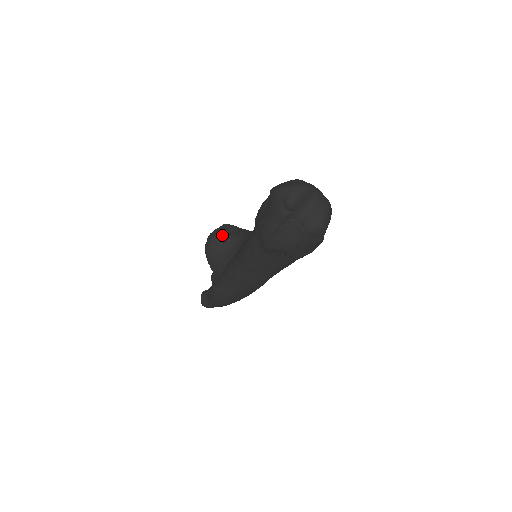
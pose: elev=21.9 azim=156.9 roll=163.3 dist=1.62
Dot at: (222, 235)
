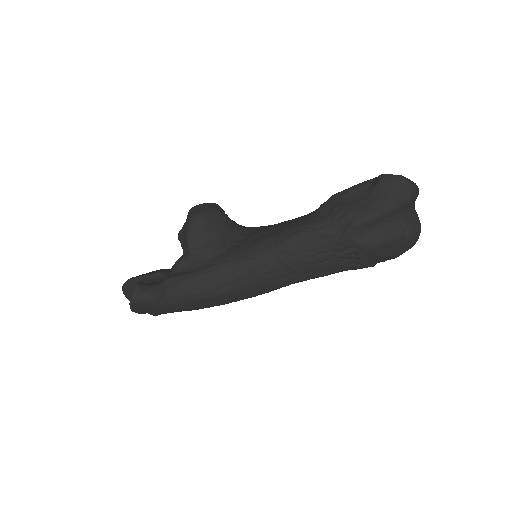
Dot at: (222, 212)
